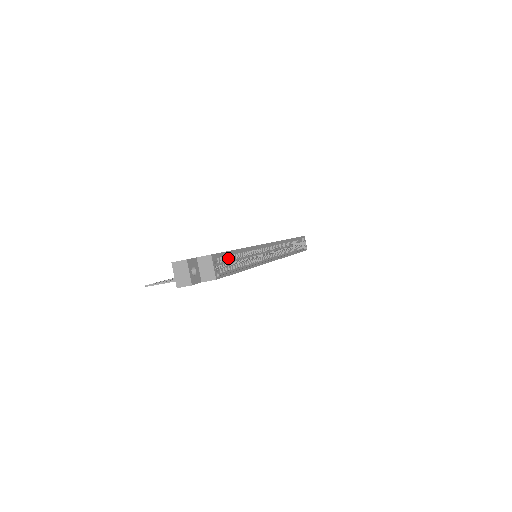
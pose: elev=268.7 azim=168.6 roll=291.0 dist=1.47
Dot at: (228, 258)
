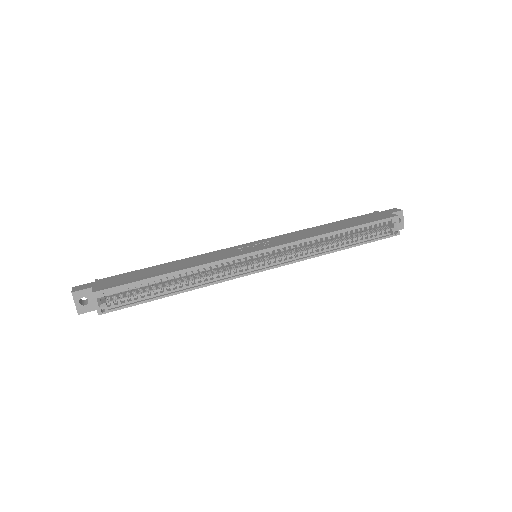
Dot at: occluded
